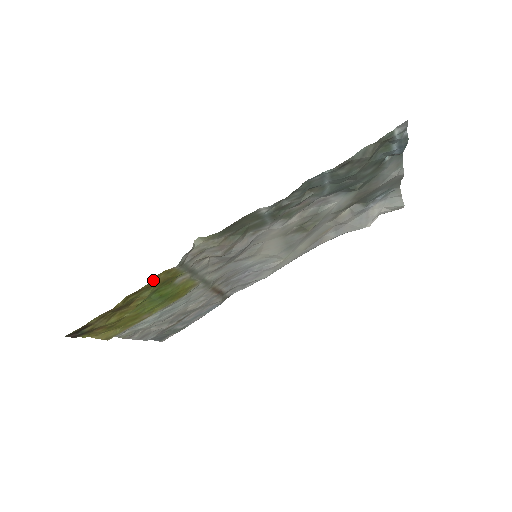
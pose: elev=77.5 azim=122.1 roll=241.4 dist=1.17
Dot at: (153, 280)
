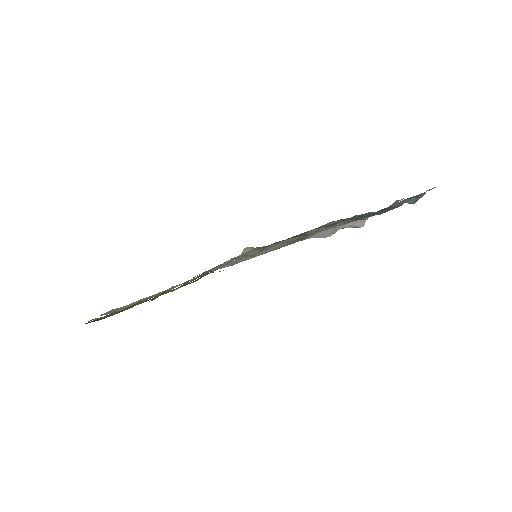
Dot at: (196, 280)
